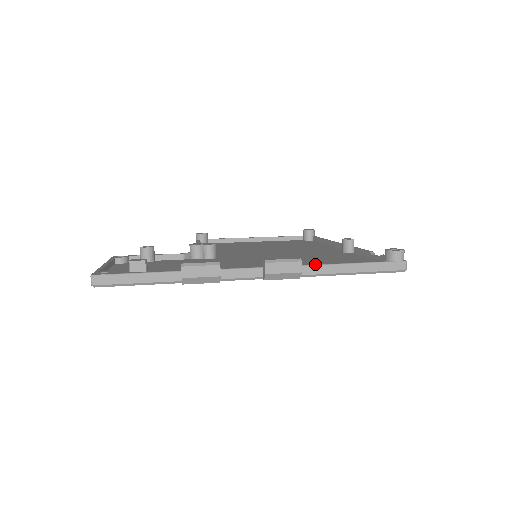
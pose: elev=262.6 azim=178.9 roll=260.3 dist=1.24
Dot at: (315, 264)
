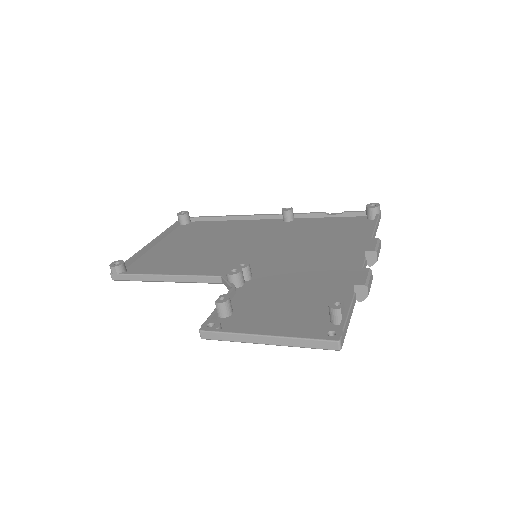
Dot at: occluded
